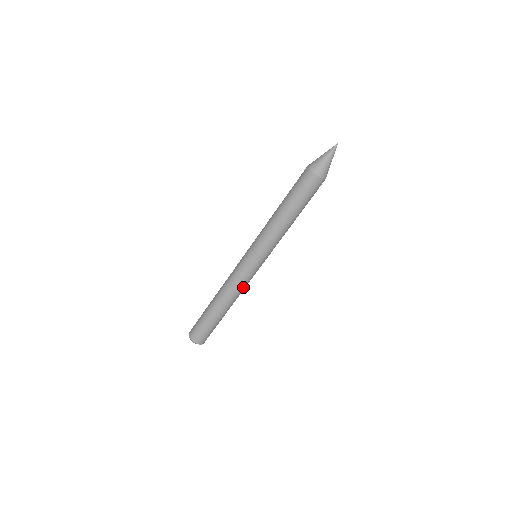
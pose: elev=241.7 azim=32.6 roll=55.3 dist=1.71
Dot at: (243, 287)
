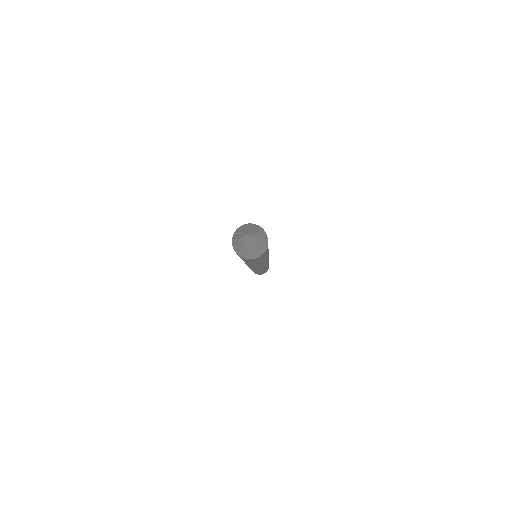
Dot at: (262, 269)
